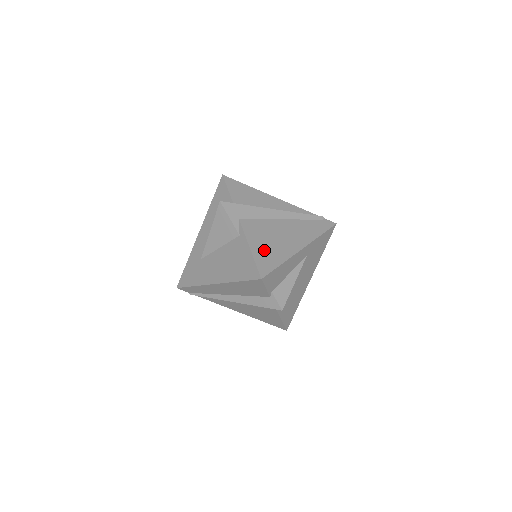
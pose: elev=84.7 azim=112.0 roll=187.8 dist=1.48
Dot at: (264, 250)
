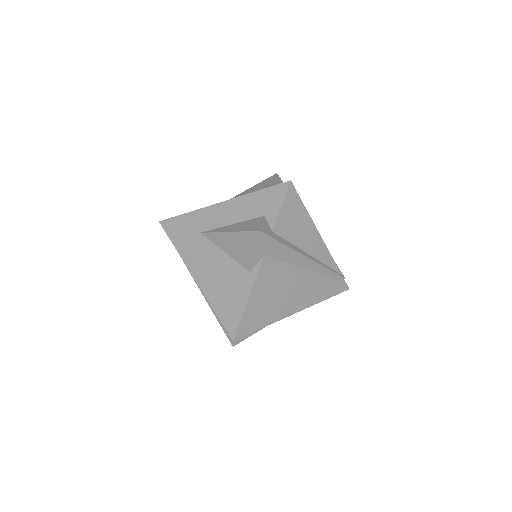
Dot at: (260, 306)
